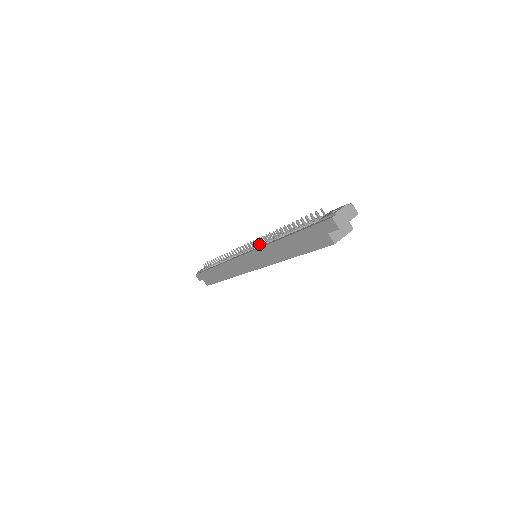
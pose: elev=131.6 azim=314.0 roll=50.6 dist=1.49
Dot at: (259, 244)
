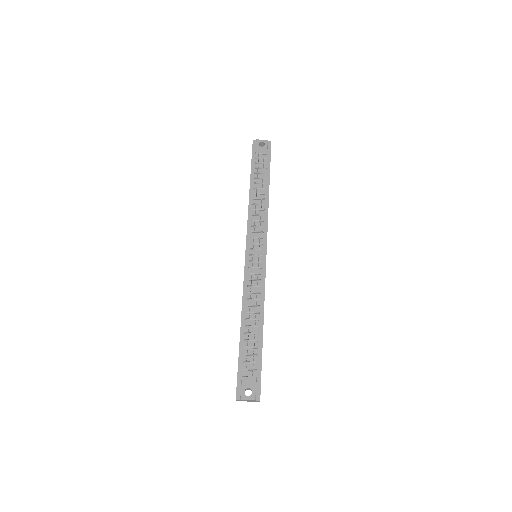
Dot at: (256, 268)
